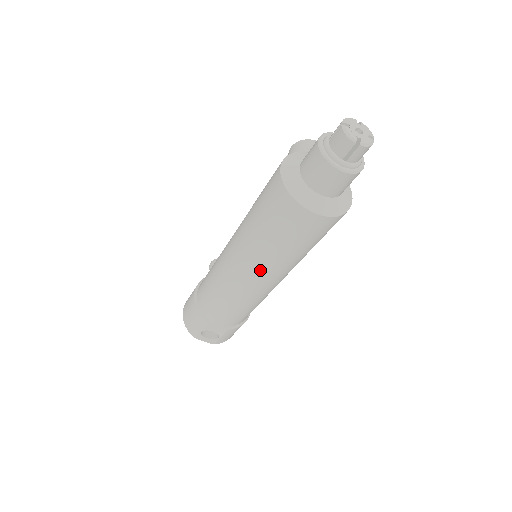
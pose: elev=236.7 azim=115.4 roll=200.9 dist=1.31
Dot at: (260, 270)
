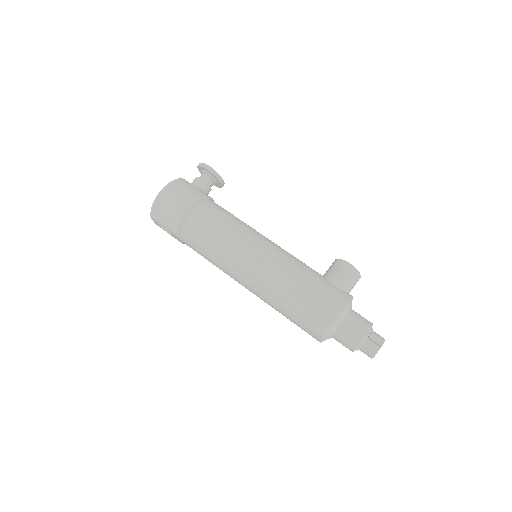
Dot at: (257, 295)
